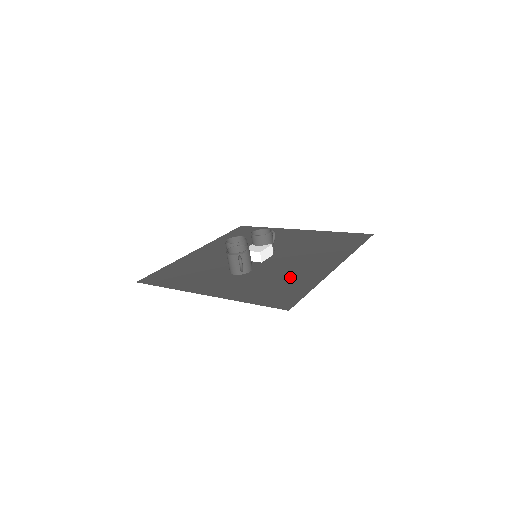
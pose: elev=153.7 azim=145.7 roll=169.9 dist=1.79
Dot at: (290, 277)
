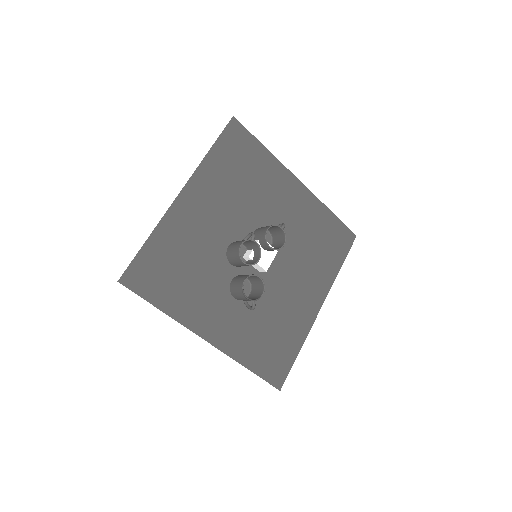
Dot at: (284, 322)
